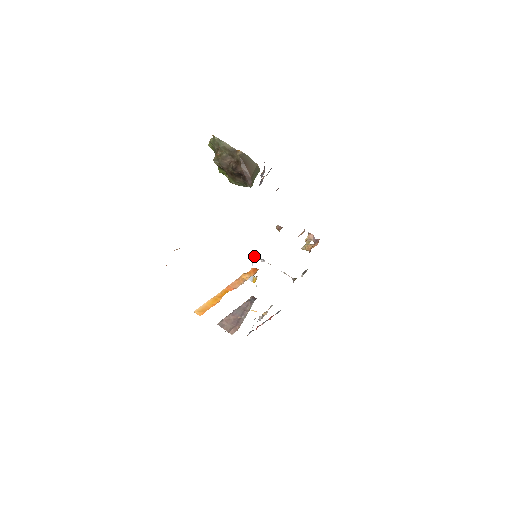
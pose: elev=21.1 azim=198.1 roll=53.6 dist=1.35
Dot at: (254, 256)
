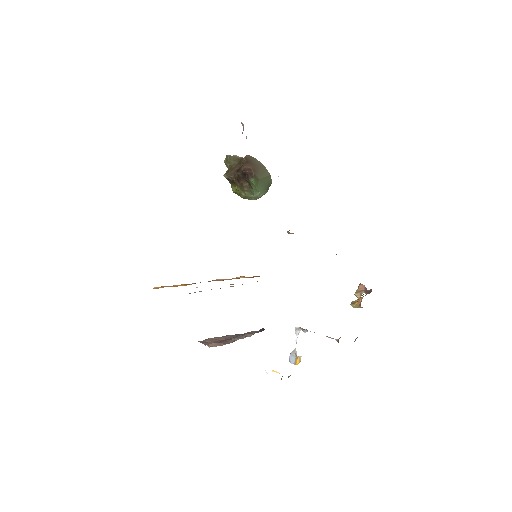
Dot at: (296, 328)
